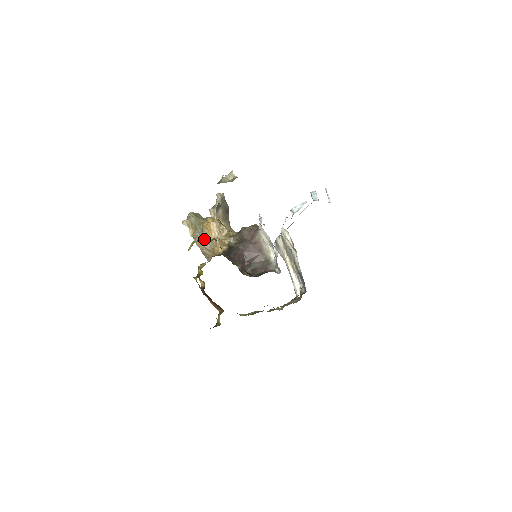
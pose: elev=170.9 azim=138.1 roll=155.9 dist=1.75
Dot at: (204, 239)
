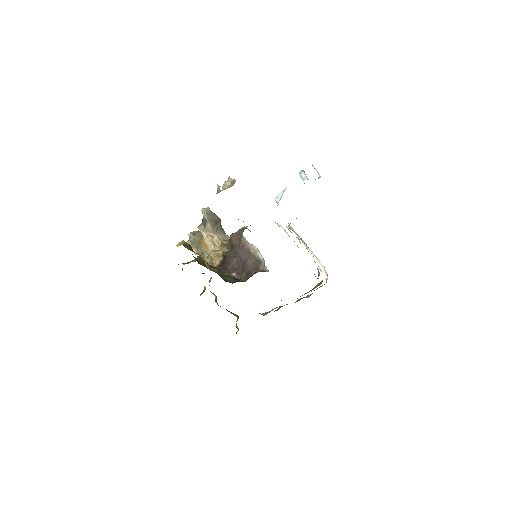
Dot at: (204, 255)
